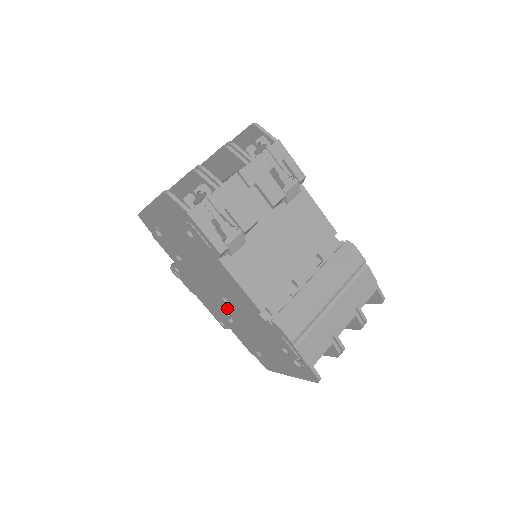
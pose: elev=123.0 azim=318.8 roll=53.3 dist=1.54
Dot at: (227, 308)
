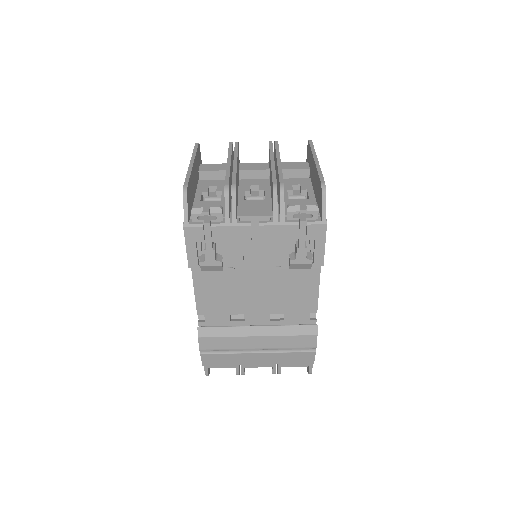
Dot at: occluded
